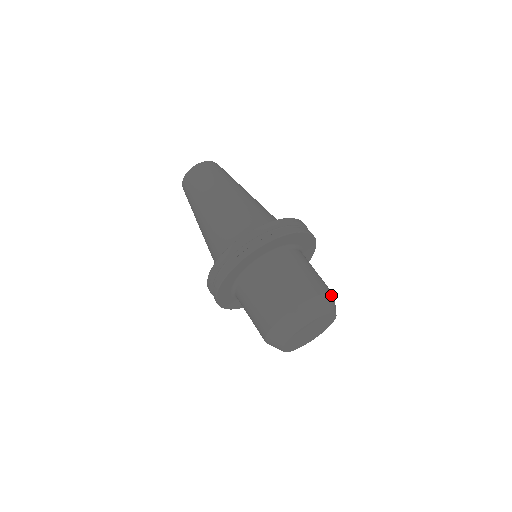
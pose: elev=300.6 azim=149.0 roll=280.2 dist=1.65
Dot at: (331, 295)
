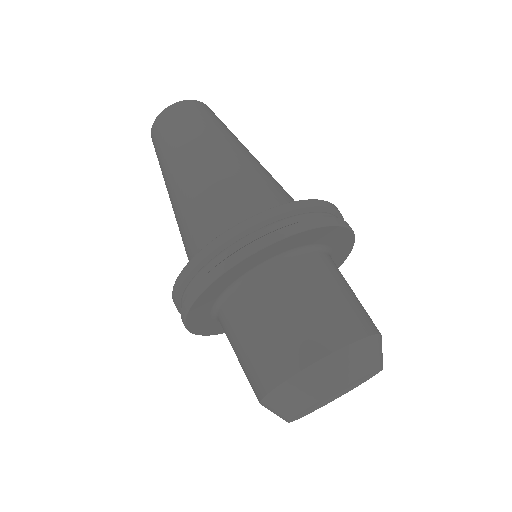
Dot at: (359, 344)
